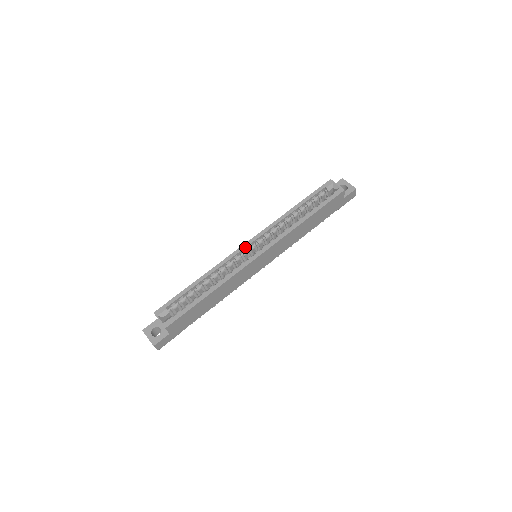
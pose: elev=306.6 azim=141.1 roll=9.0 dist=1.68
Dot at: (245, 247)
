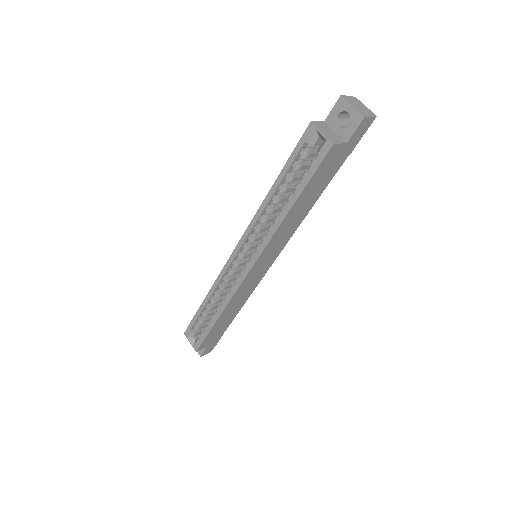
Dot at: (233, 258)
